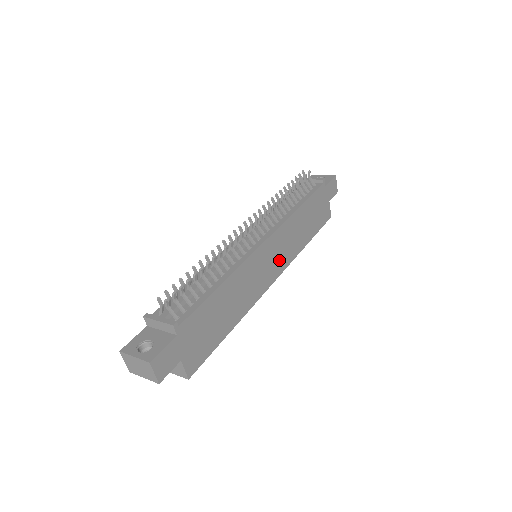
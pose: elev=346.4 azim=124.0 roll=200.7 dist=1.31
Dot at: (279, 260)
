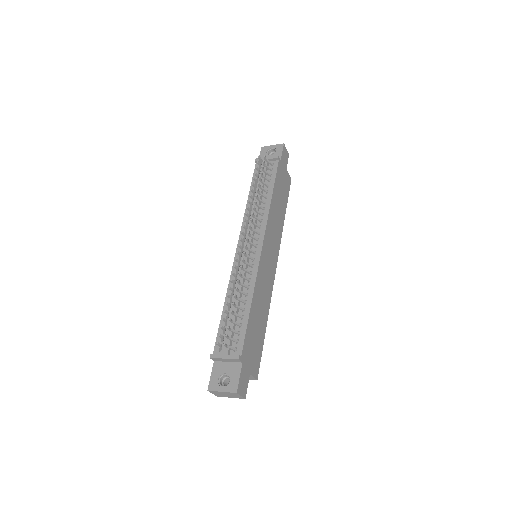
Dot at: (274, 250)
